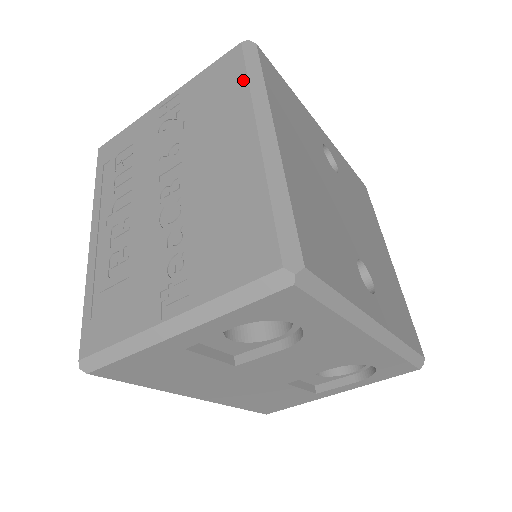
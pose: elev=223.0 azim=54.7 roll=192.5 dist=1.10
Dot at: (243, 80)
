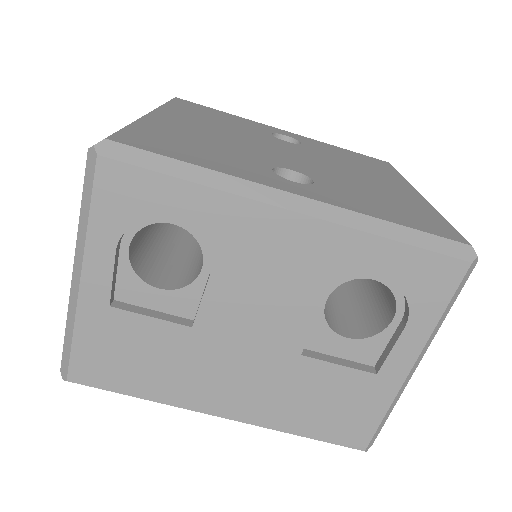
Dot at: occluded
